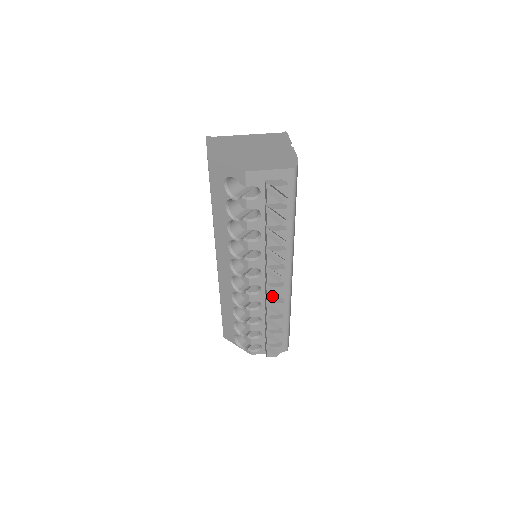
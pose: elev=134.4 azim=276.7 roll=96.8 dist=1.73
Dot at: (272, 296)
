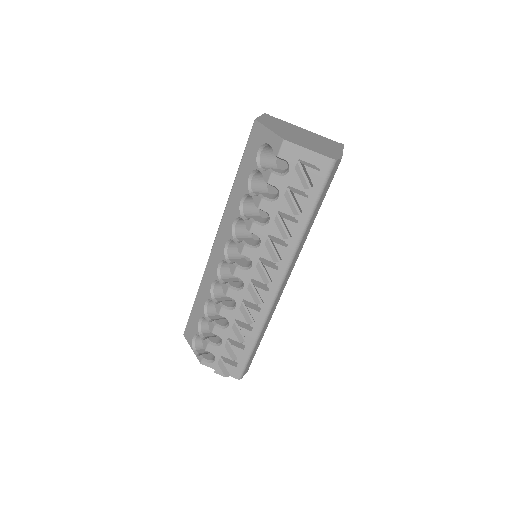
Dot at: (251, 297)
